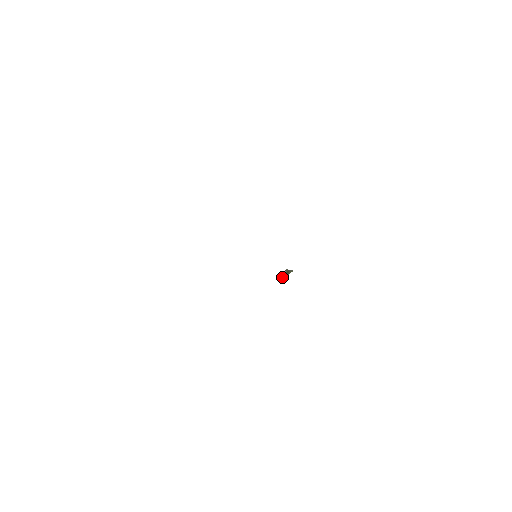
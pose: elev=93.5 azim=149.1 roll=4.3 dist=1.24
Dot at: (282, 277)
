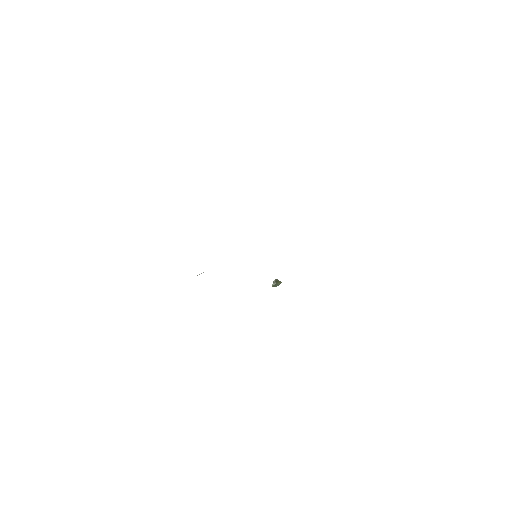
Dot at: (272, 284)
